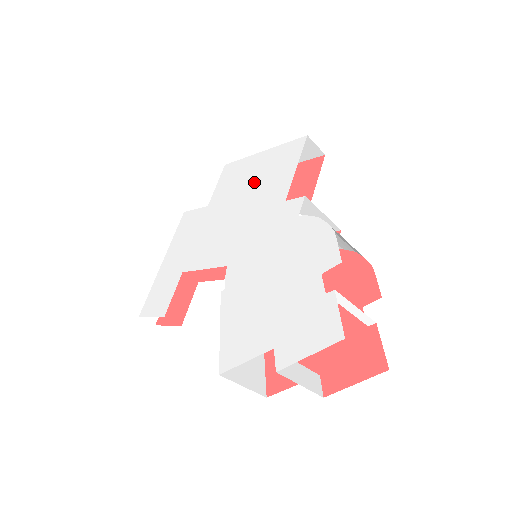
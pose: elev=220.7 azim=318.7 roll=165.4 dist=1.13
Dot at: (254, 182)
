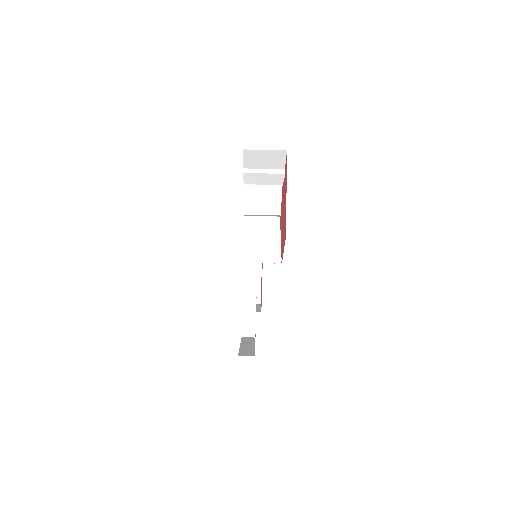
Dot at: occluded
